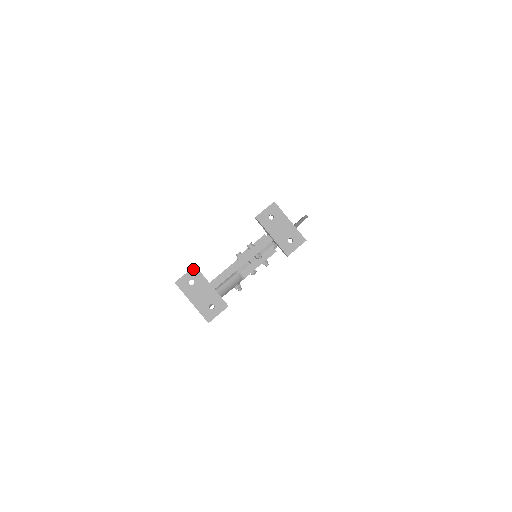
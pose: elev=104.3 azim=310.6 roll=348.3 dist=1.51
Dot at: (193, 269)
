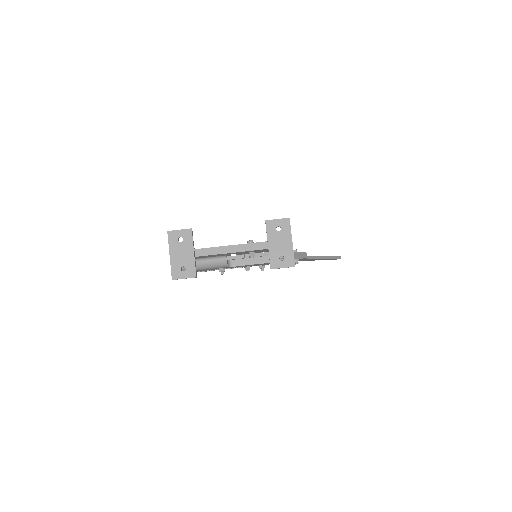
Dot at: (188, 230)
